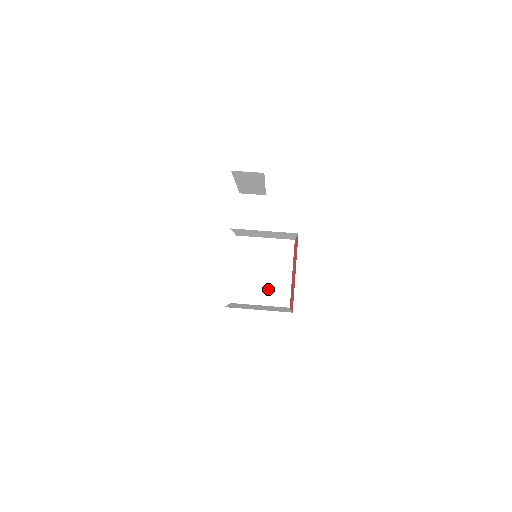
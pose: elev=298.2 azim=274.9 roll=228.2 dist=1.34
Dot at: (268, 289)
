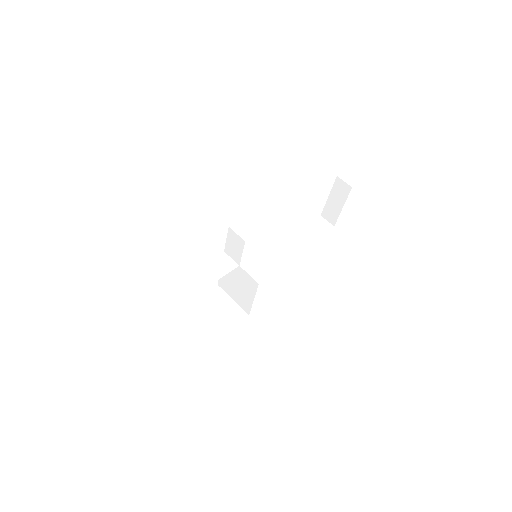
Dot at: (238, 296)
